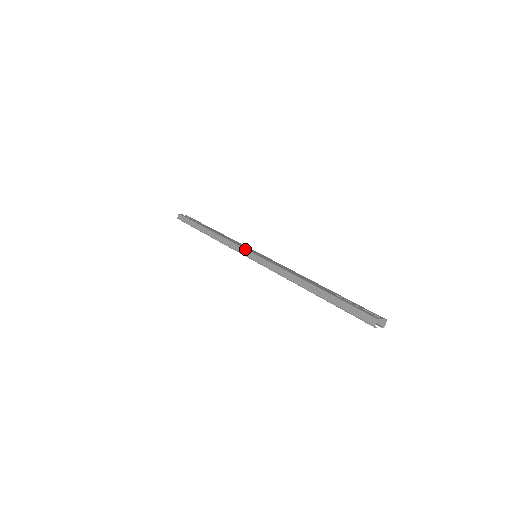
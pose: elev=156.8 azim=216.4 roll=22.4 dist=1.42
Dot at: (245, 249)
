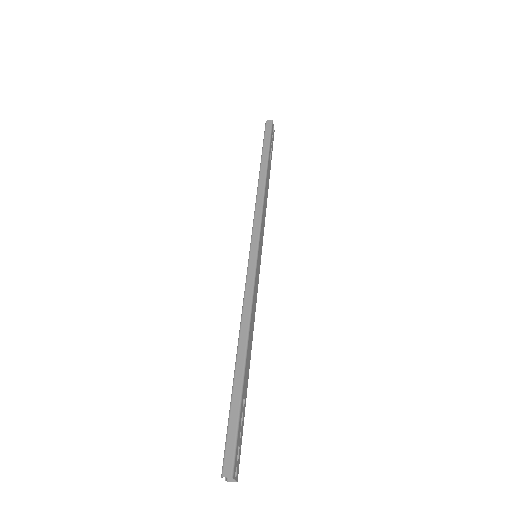
Dot at: (259, 239)
